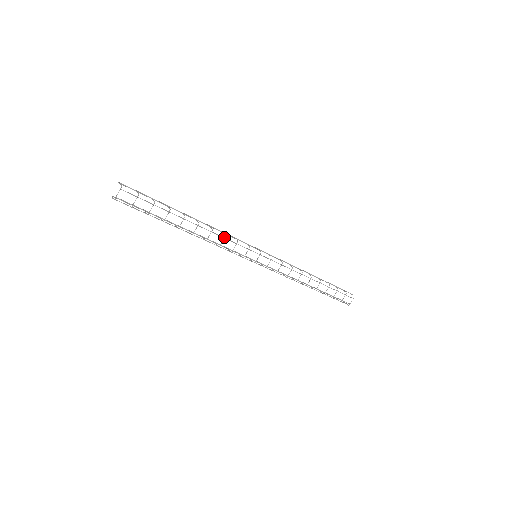
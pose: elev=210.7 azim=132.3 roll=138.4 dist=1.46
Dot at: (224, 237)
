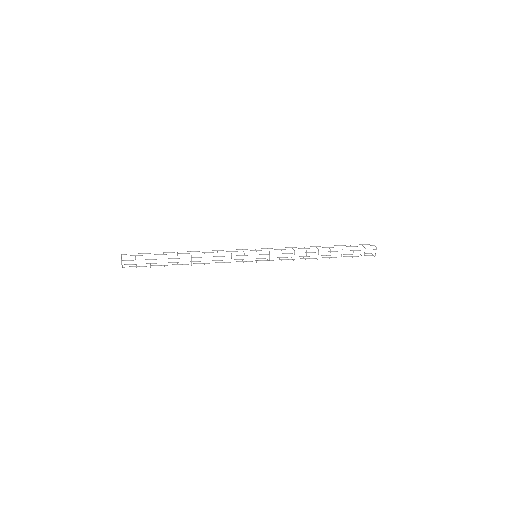
Dot at: (218, 256)
